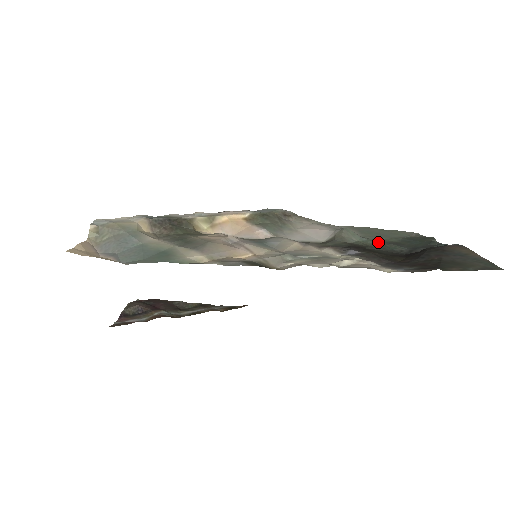
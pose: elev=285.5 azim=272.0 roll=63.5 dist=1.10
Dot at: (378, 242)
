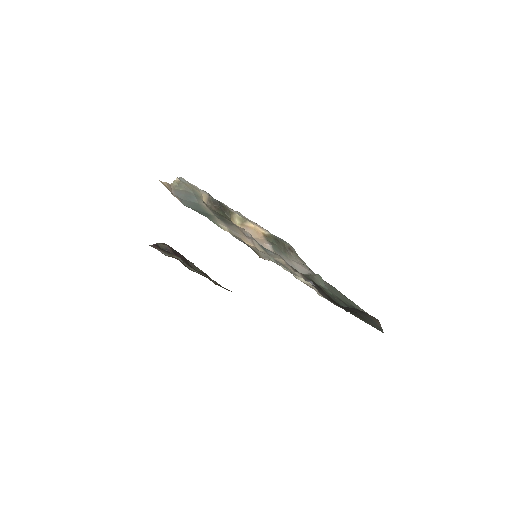
Dot at: (334, 295)
